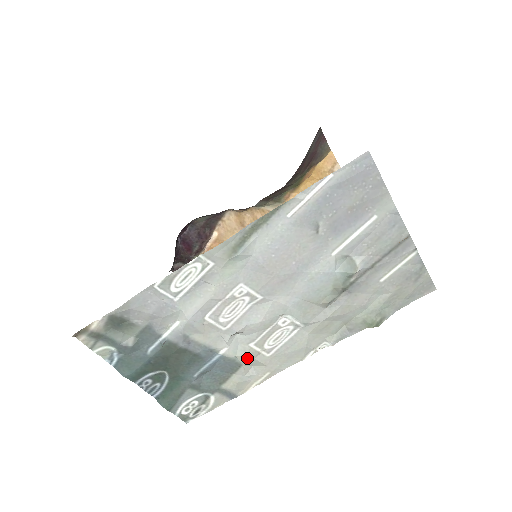
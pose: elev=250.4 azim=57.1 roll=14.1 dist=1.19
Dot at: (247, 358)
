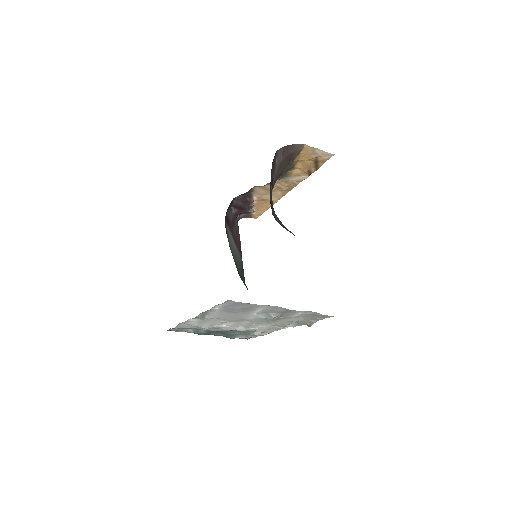
Dot at: (252, 330)
